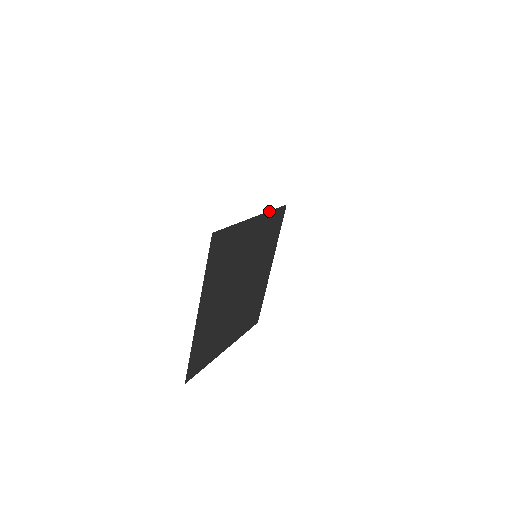
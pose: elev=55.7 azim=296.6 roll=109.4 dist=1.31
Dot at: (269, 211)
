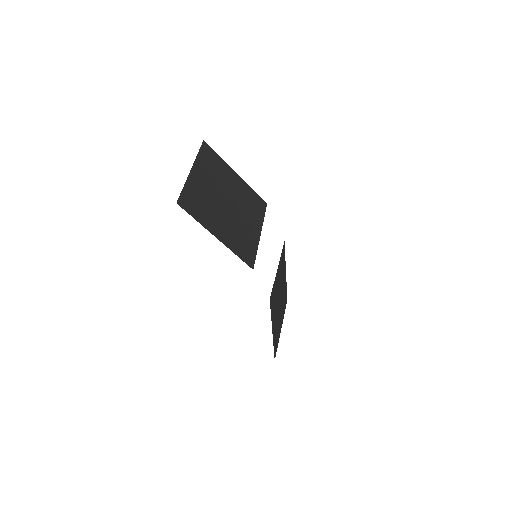
Dot at: (250, 187)
